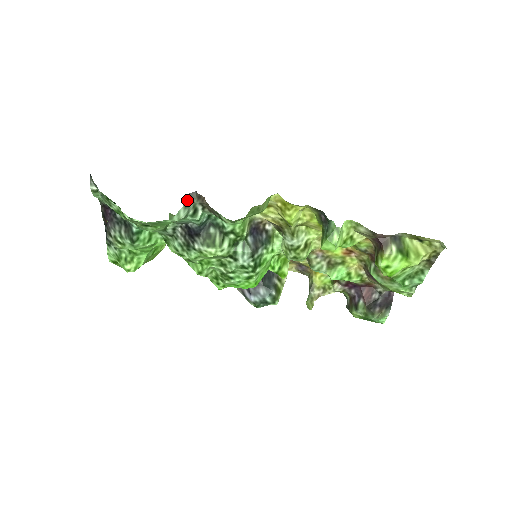
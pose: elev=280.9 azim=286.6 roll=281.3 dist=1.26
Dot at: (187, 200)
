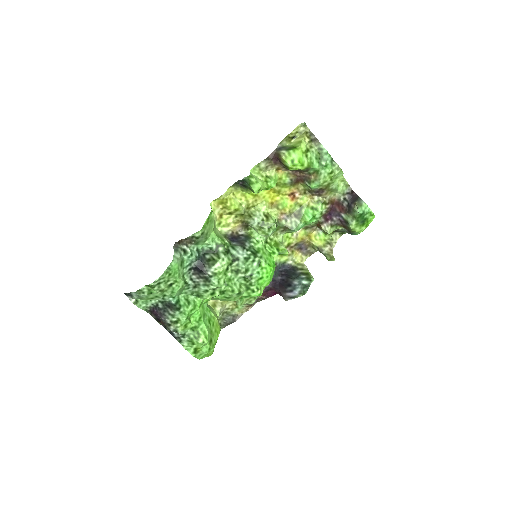
Dot at: (174, 249)
